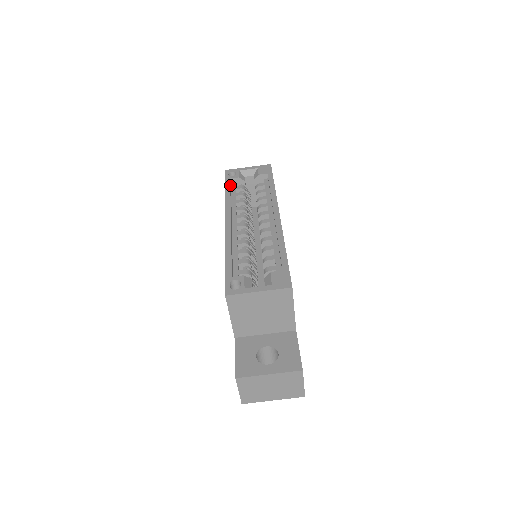
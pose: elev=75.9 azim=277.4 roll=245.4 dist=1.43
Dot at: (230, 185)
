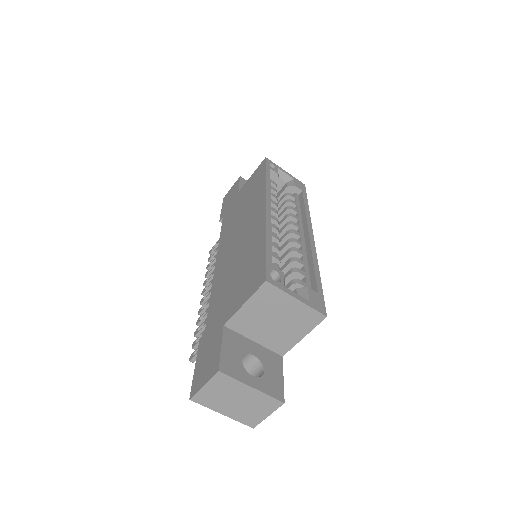
Dot at: (269, 174)
